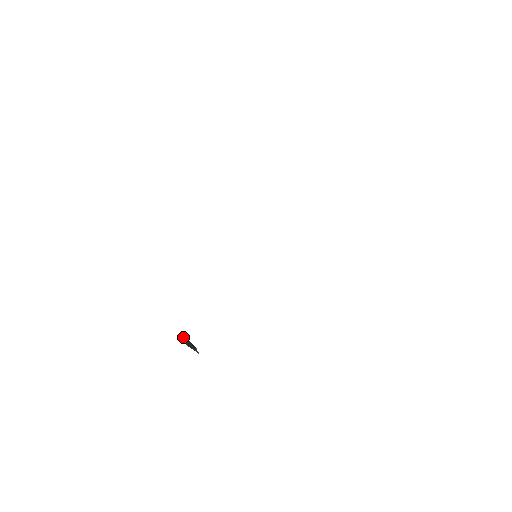
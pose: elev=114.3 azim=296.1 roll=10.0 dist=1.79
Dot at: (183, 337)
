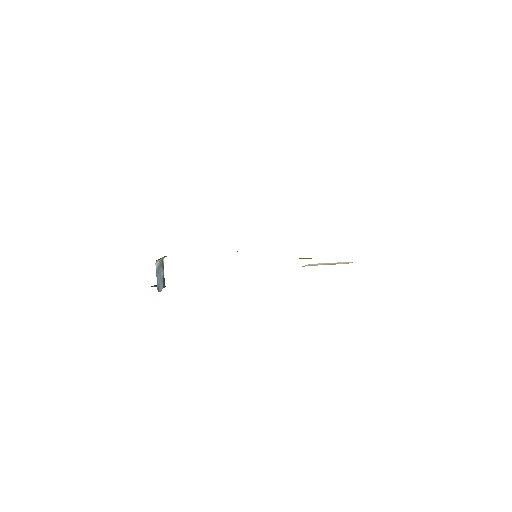
Dot at: occluded
